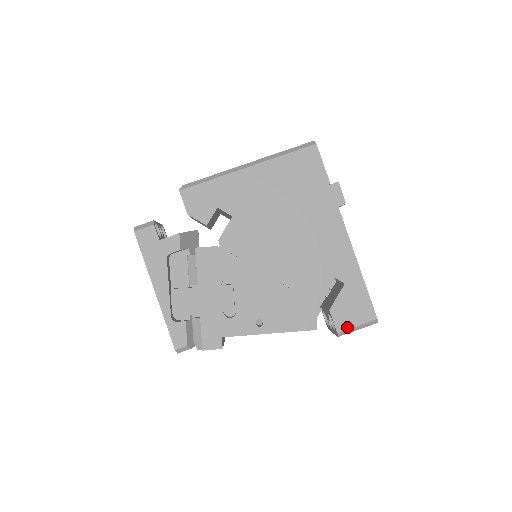
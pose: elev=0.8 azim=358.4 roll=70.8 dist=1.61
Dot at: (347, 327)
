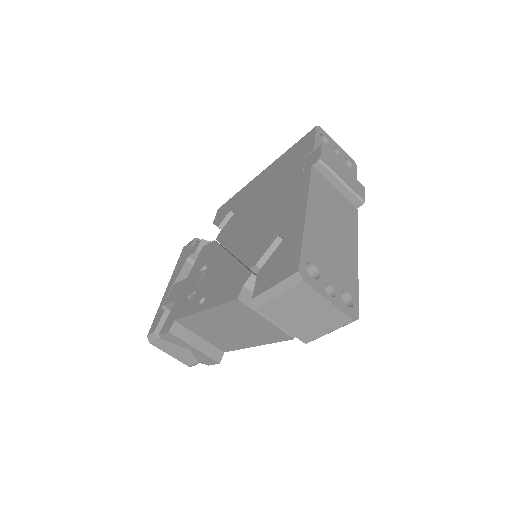
Dot at: (264, 289)
